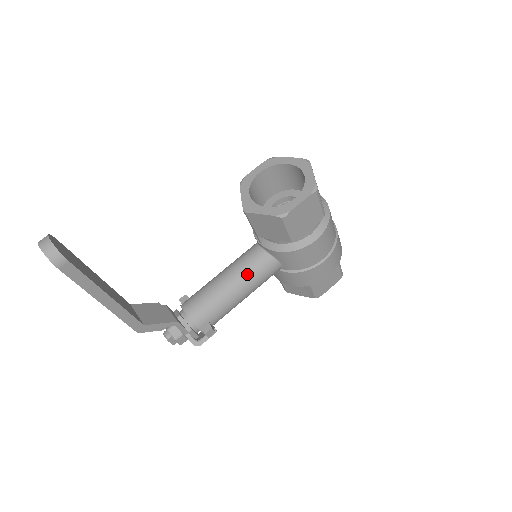
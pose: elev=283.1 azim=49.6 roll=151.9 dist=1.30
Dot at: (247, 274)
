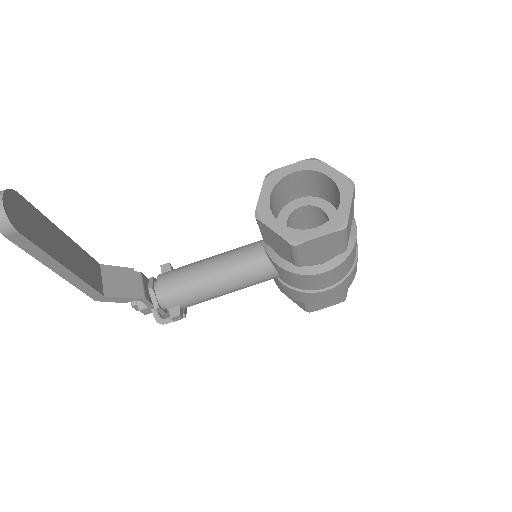
Dot at: (238, 273)
